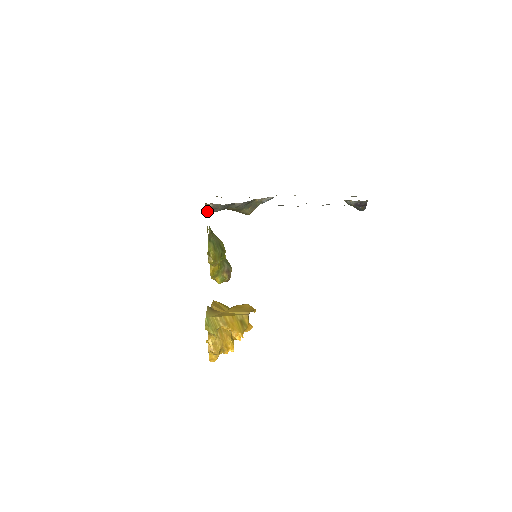
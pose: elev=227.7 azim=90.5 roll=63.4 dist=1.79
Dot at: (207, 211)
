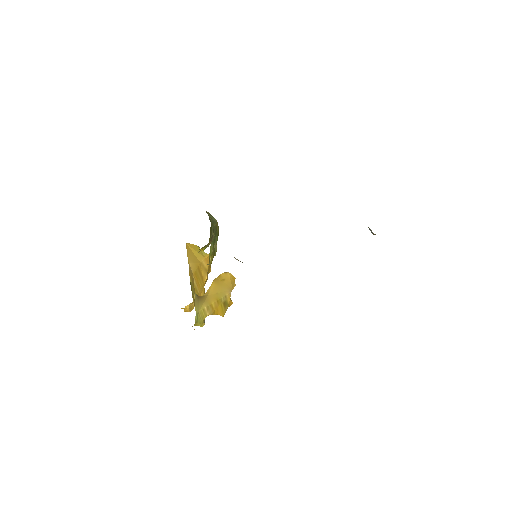
Dot at: occluded
